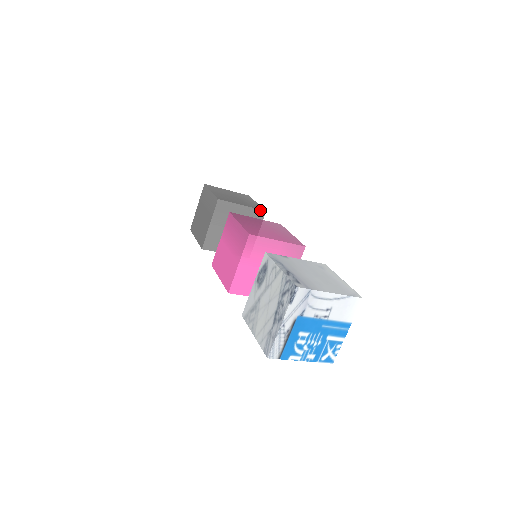
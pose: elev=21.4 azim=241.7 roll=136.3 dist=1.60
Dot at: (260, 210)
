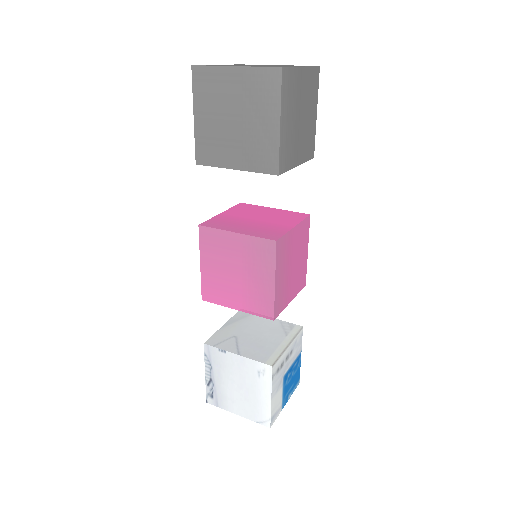
Dot at: (267, 173)
